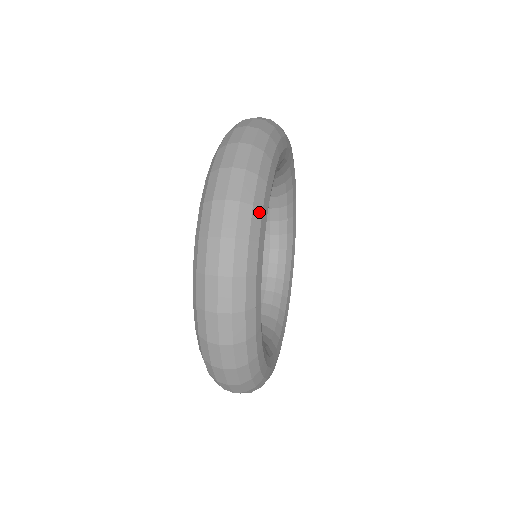
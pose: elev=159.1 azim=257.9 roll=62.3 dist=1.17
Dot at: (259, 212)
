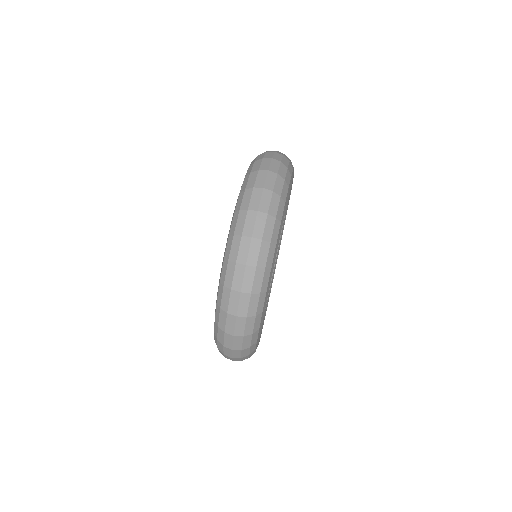
Dot at: (269, 271)
